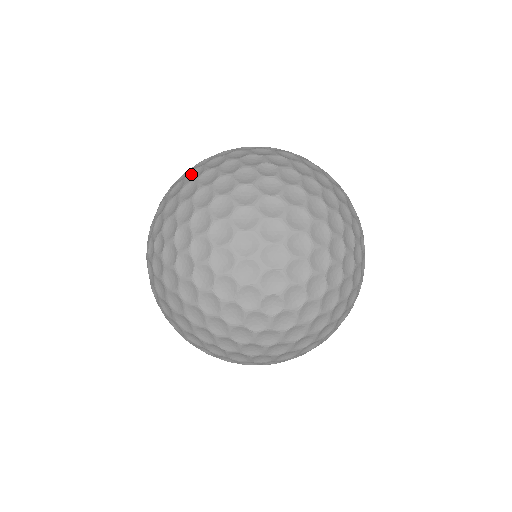
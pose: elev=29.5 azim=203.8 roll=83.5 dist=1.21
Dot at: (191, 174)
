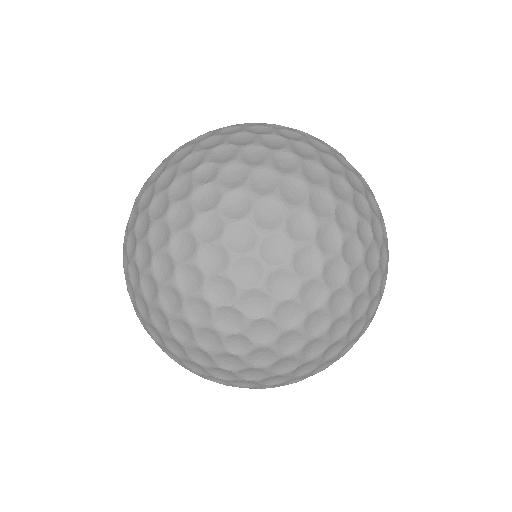
Dot at: occluded
